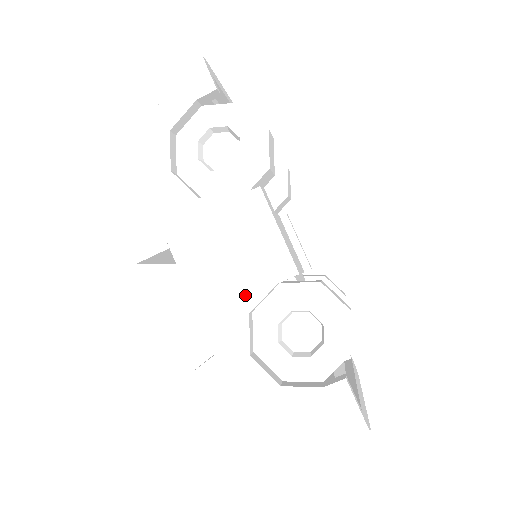
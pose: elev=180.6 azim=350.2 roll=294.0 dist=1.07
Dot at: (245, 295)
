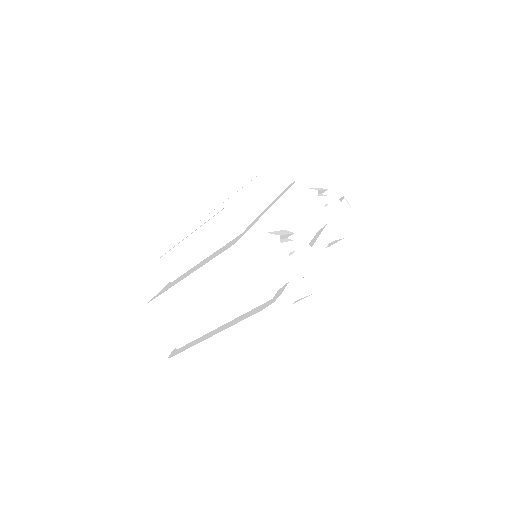
Dot at: occluded
